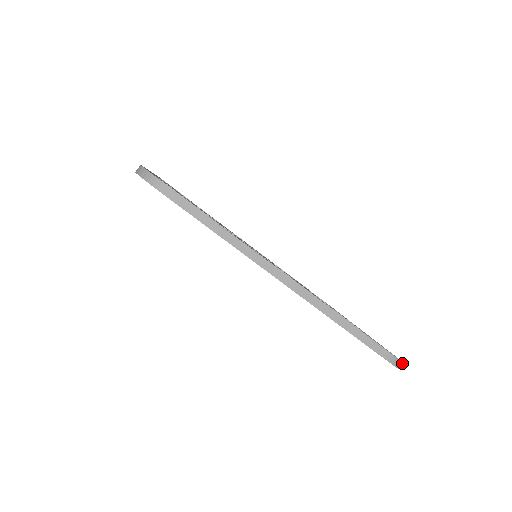
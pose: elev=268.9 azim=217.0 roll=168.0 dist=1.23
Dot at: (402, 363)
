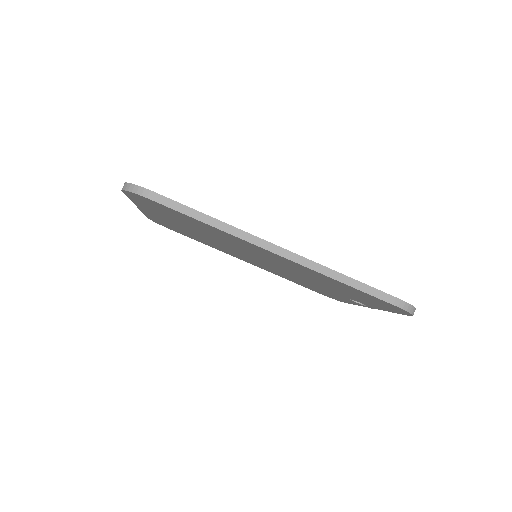
Dot at: (414, 309)
